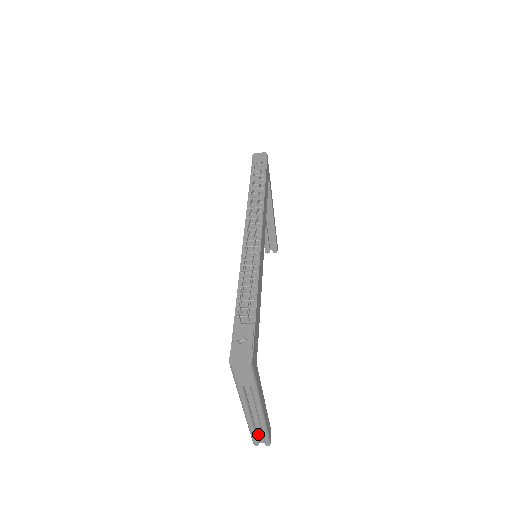
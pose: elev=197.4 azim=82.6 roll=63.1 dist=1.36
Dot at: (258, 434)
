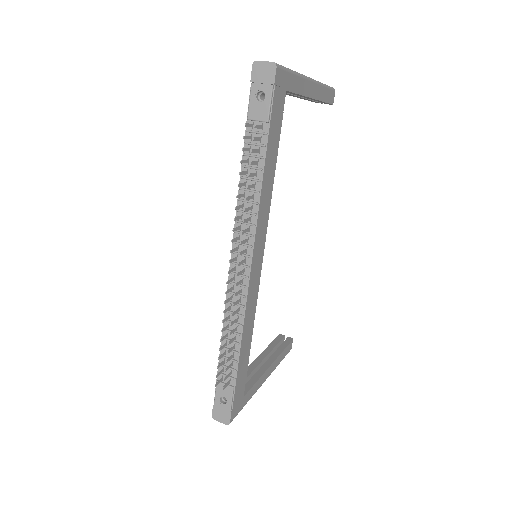
Dot at: occluded
